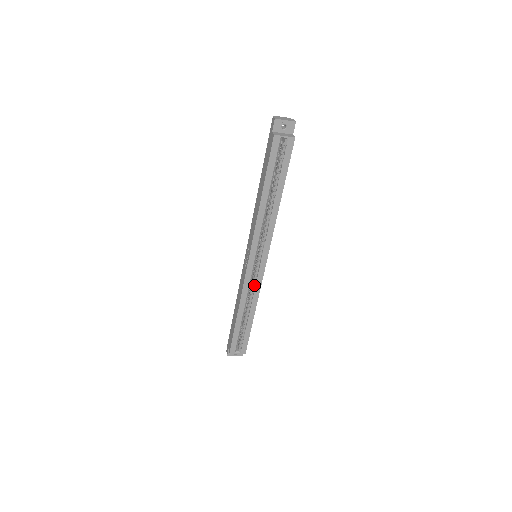
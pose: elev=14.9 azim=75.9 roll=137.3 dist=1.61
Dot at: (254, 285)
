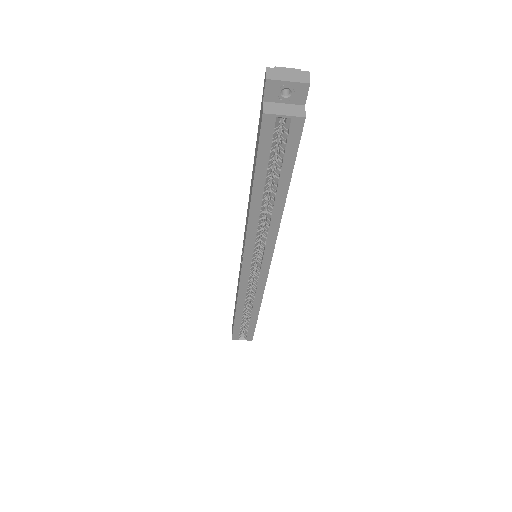
Dot at: (255, 288)
